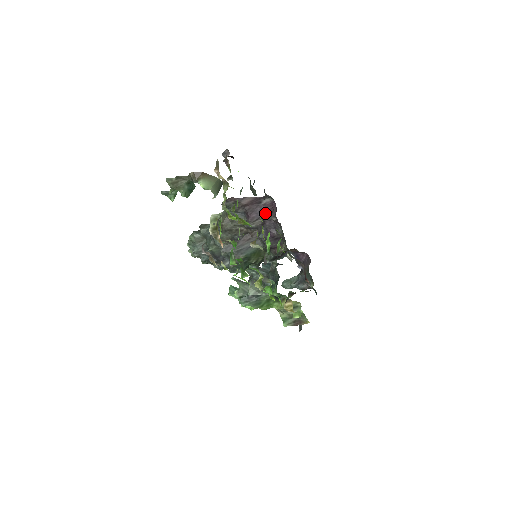
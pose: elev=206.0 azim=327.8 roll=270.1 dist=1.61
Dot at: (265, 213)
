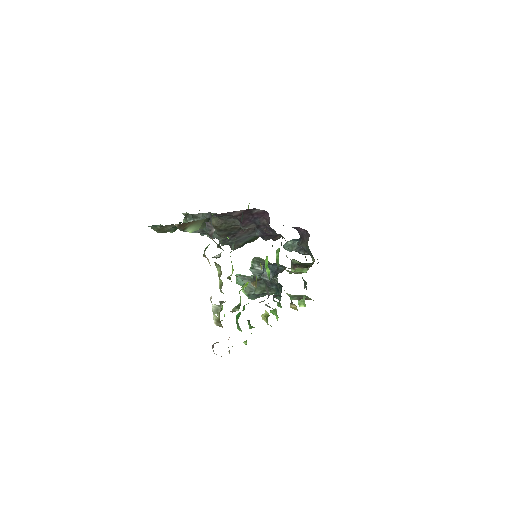
Dot at: (258, 219)
